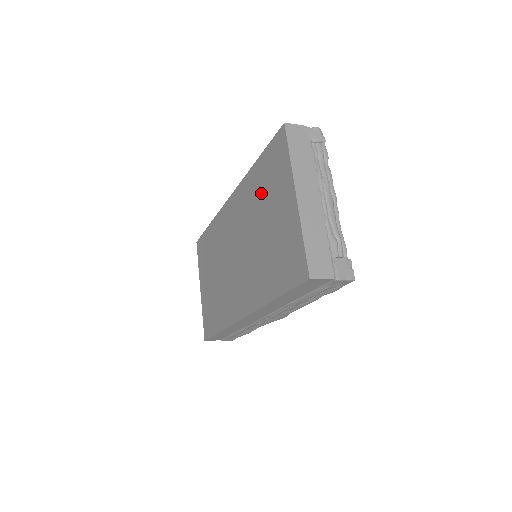
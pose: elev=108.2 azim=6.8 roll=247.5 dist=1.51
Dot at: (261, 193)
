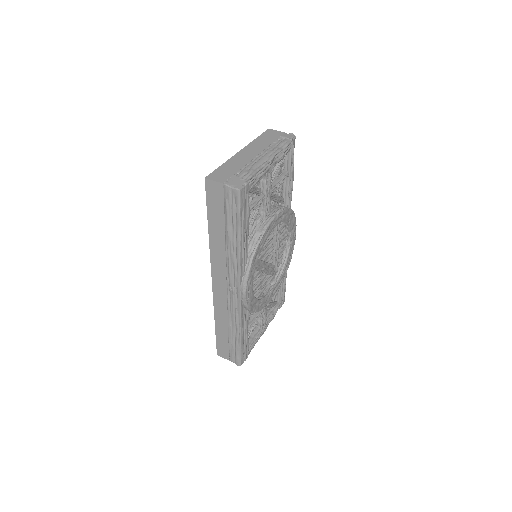
Dot at: occluded
